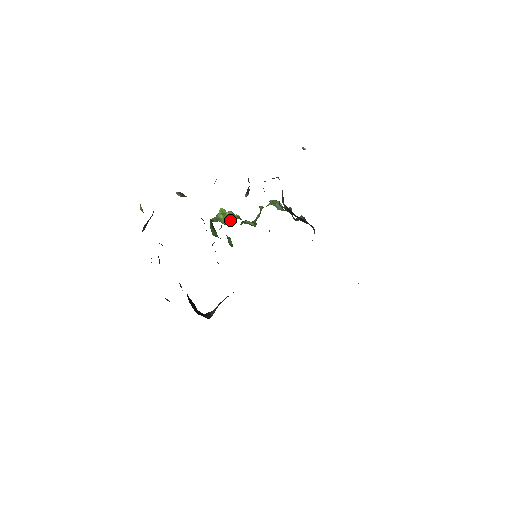
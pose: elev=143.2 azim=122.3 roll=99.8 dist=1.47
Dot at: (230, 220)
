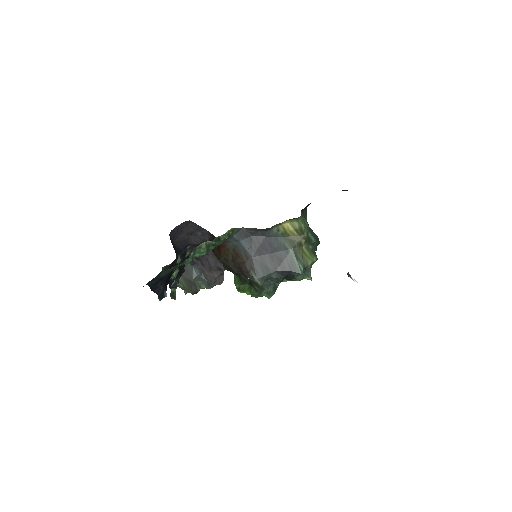
Dot at: occluded
